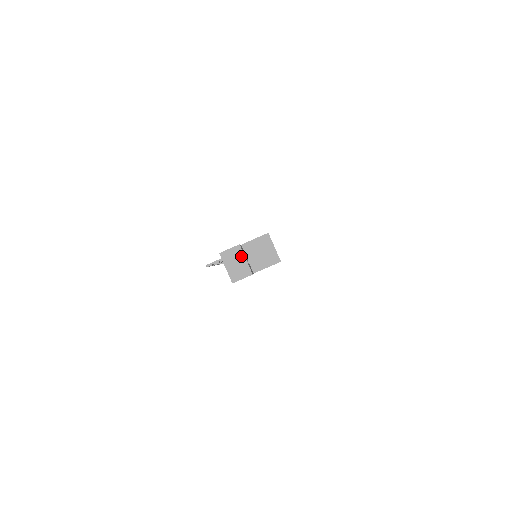
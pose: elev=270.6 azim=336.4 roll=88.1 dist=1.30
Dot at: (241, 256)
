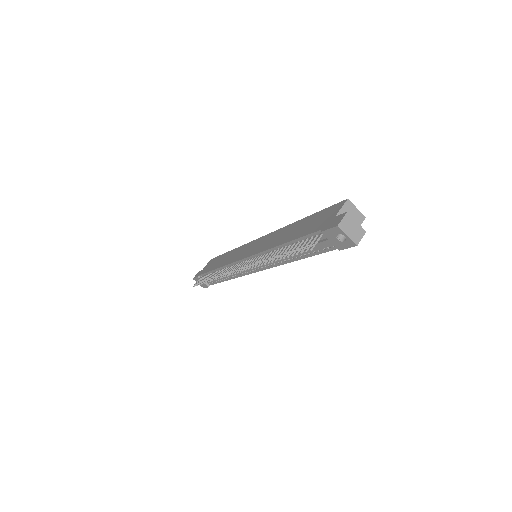
Dot at: (353, 221)
